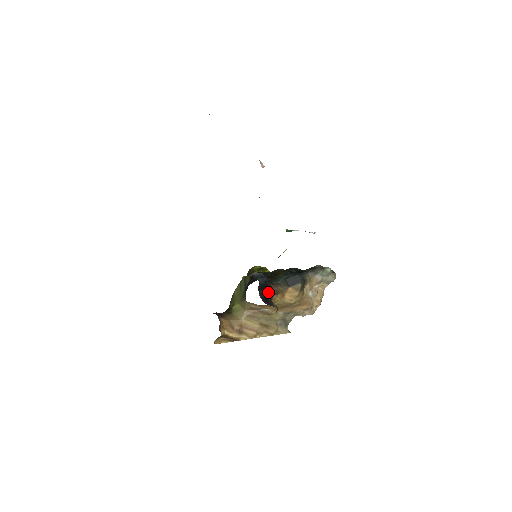
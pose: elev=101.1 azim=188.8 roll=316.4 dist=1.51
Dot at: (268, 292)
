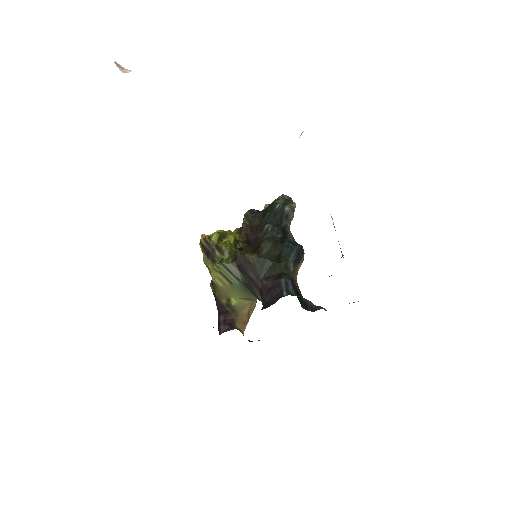
Dot at: (299, 293)
